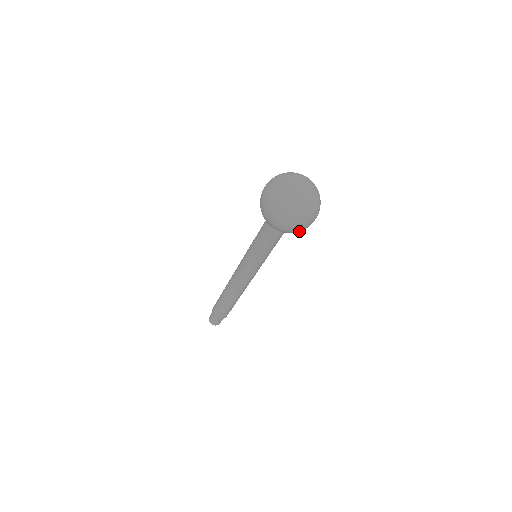
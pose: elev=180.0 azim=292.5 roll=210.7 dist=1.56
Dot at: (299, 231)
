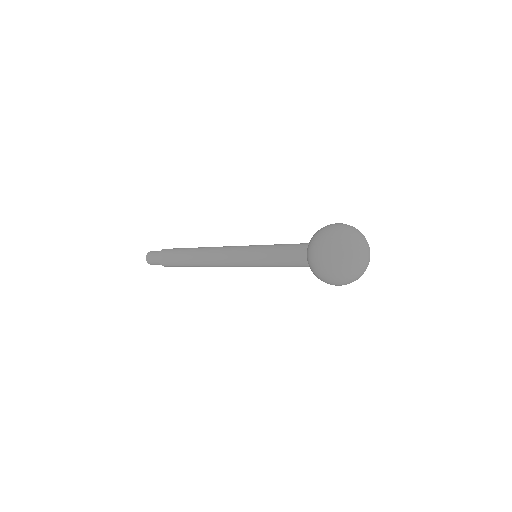
Dot at: occluded
